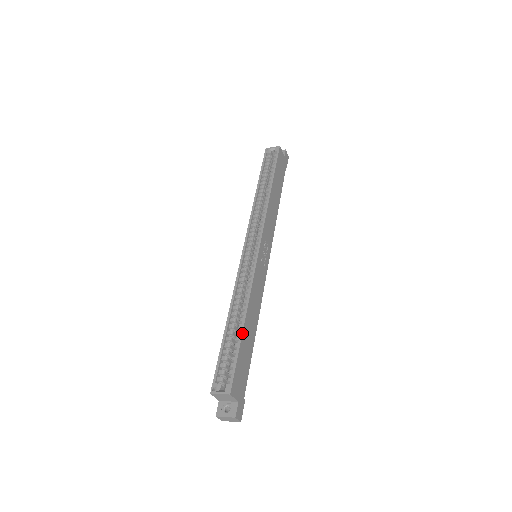
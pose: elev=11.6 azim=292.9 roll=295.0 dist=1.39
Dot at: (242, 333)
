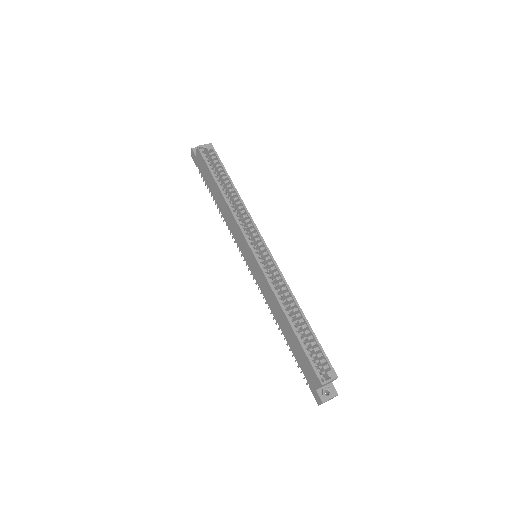
Dot at: (310, 326)
